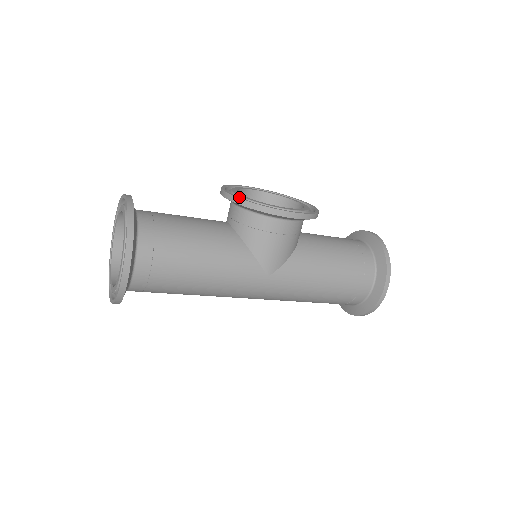
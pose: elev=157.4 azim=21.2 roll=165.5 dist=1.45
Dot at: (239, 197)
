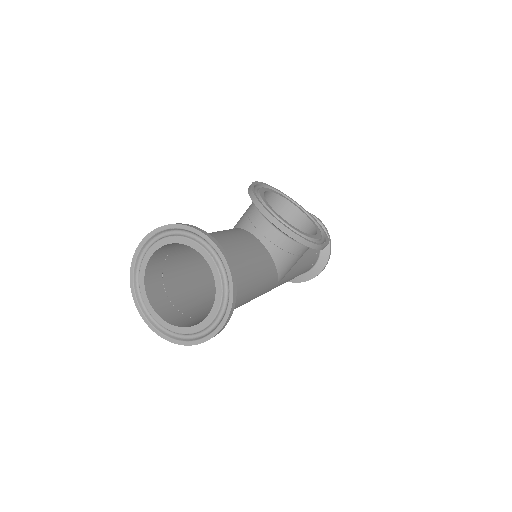
Dot at: (292, 230)
